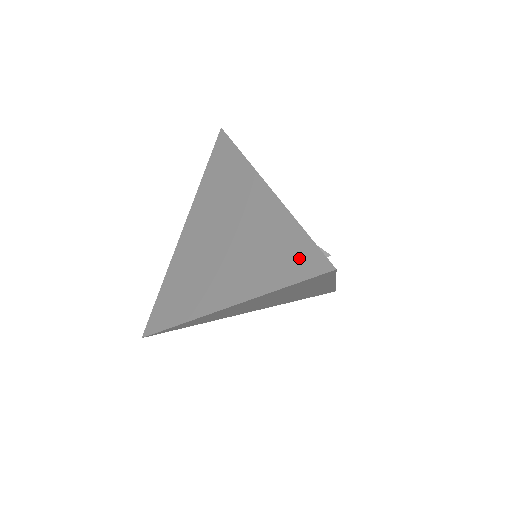
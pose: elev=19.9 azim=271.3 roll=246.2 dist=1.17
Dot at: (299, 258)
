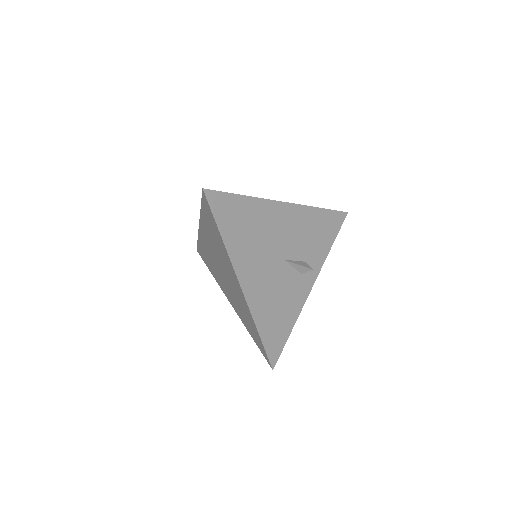
Dot at: (259, 343)
